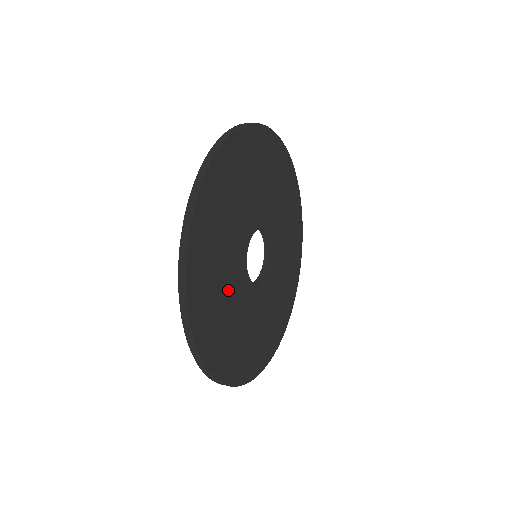
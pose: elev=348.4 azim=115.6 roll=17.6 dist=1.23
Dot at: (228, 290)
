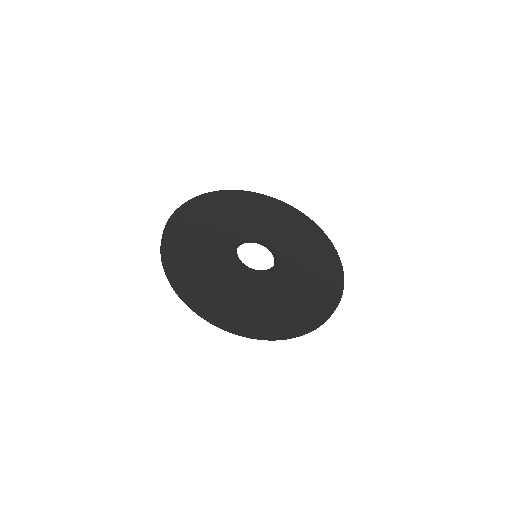
Dot at: (243, 290)
